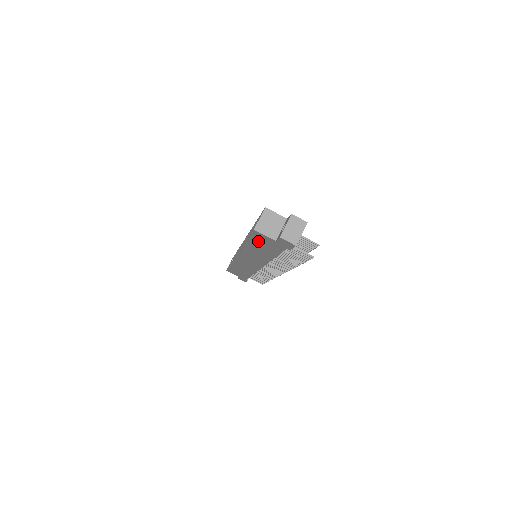
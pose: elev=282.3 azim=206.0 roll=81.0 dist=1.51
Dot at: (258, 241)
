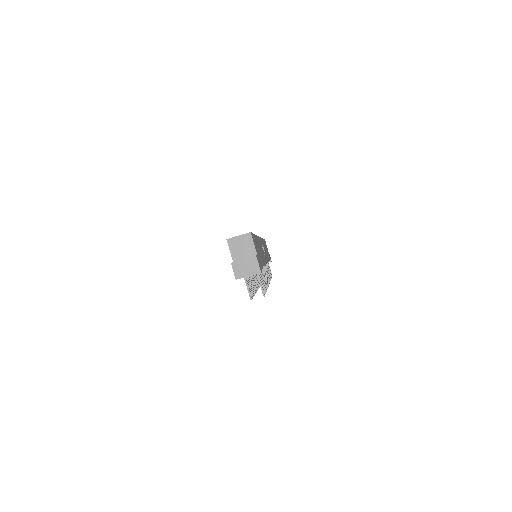
Dot at: occluded
